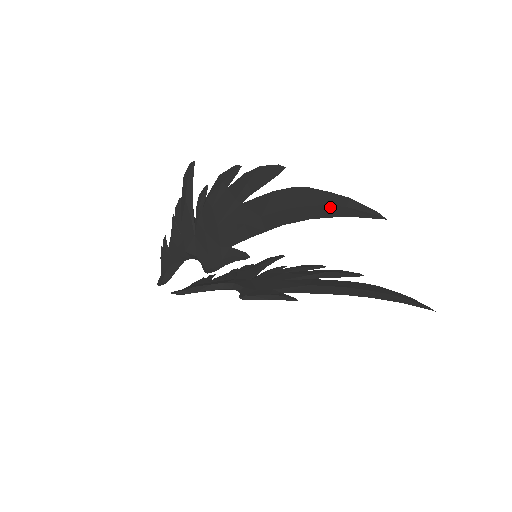
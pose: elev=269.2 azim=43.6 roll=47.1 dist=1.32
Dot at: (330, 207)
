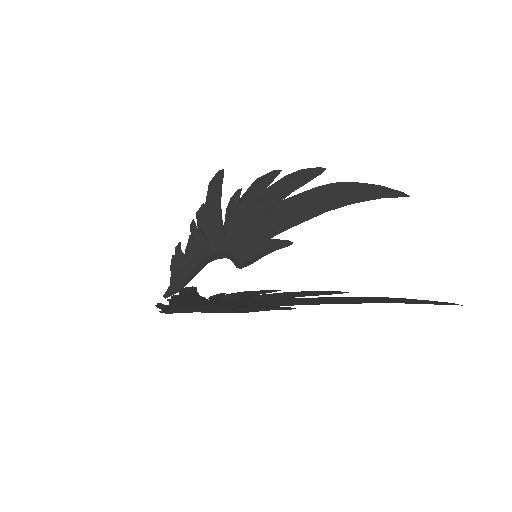
Dot at: occluded
